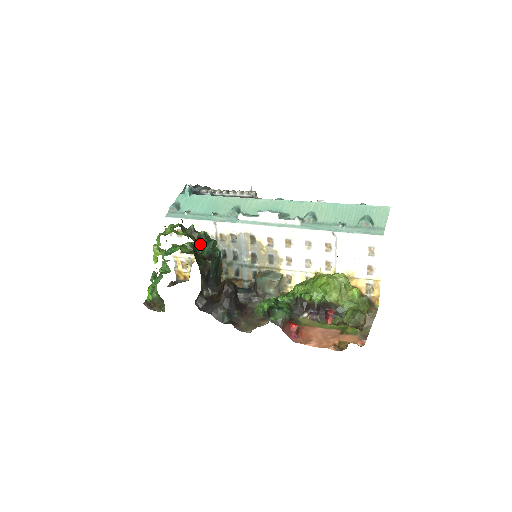
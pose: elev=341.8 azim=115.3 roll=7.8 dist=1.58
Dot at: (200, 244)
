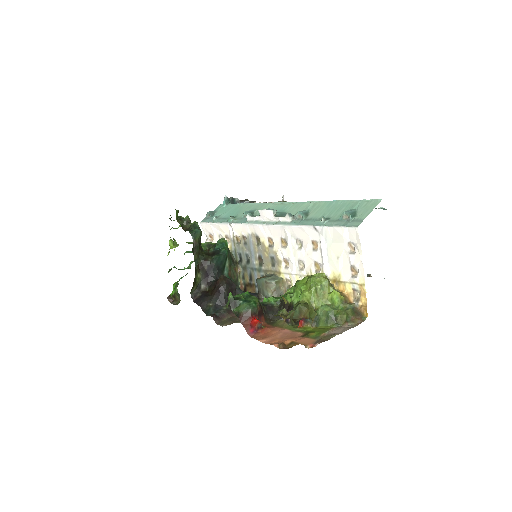
Dot at: (215, 244)
